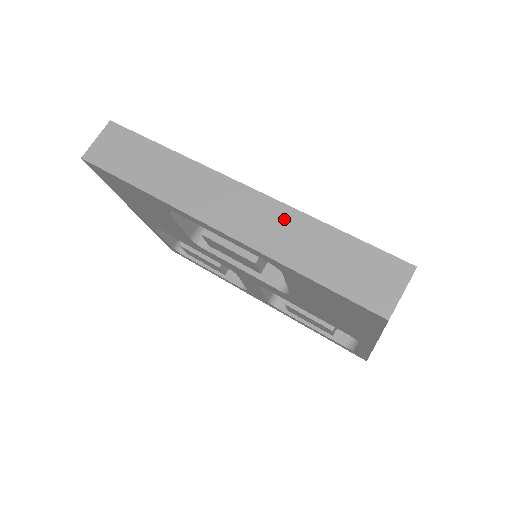
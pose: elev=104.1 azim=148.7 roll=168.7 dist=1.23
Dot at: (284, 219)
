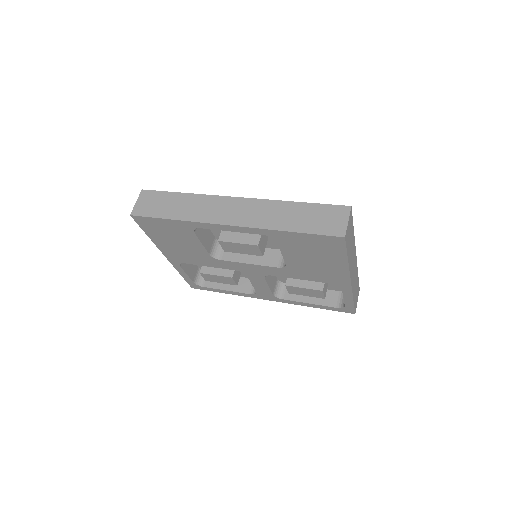
Dot at: (268, 207)
